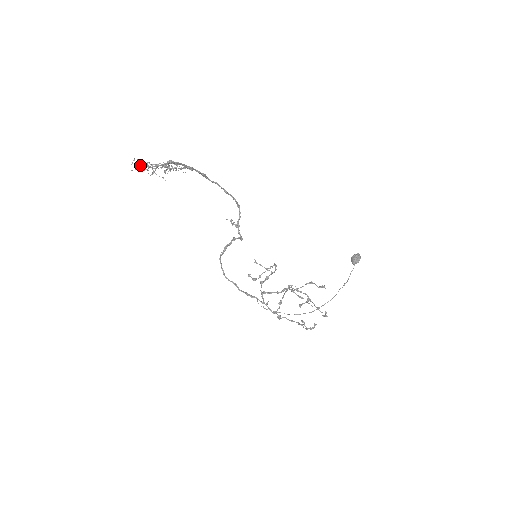
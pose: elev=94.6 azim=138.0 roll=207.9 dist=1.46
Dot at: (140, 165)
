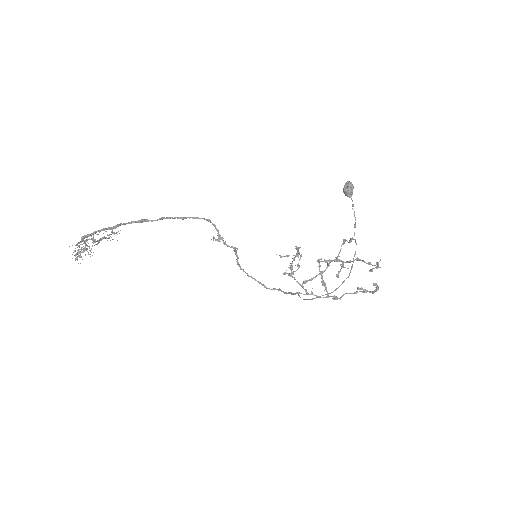
Dot at: occluded
